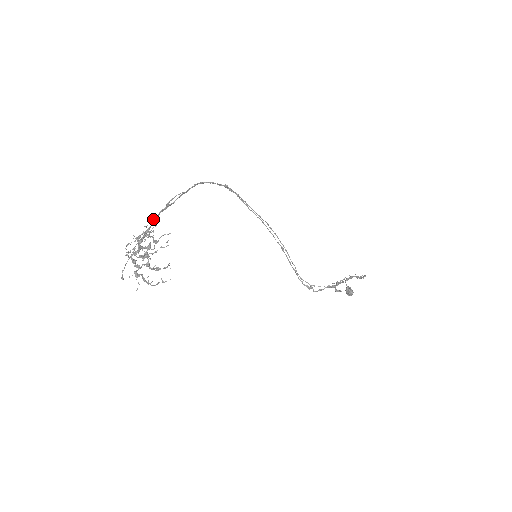
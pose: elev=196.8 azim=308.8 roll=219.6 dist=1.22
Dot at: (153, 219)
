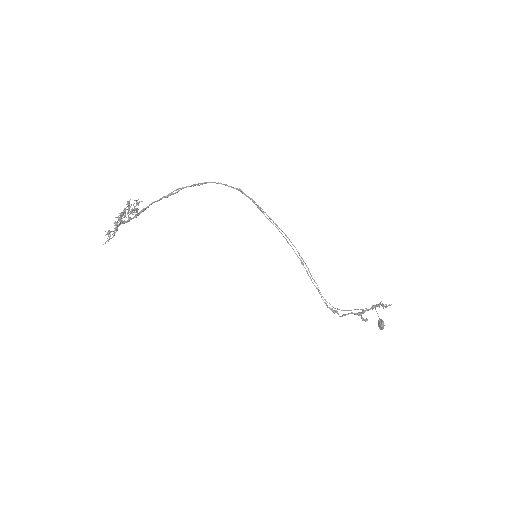
Dot at: occluded
